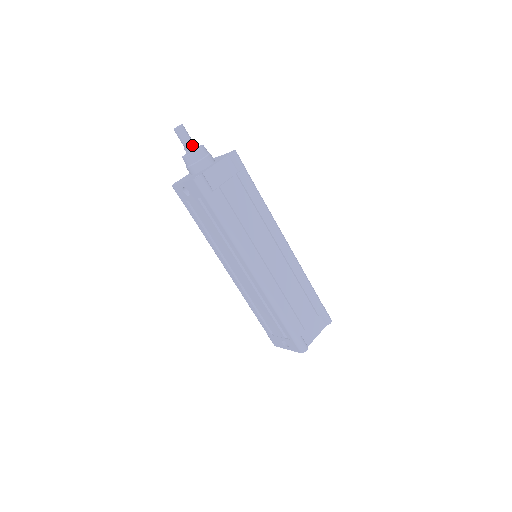
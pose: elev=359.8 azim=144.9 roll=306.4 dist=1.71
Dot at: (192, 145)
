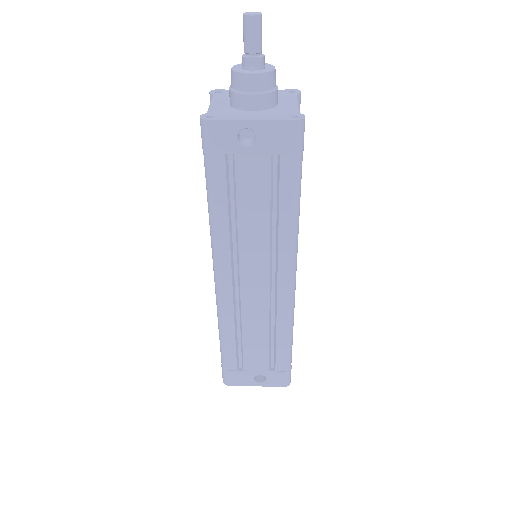
Dot at: (264, 57)
